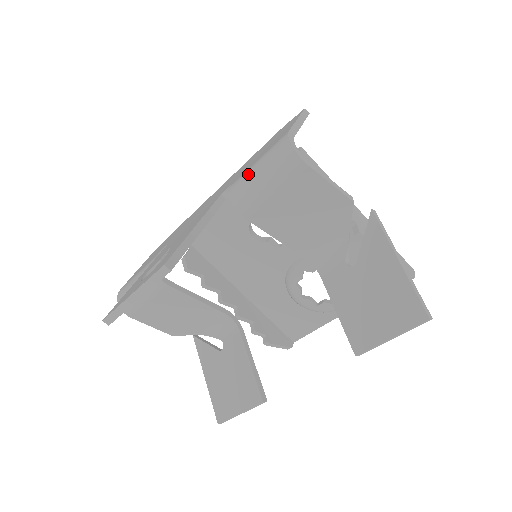
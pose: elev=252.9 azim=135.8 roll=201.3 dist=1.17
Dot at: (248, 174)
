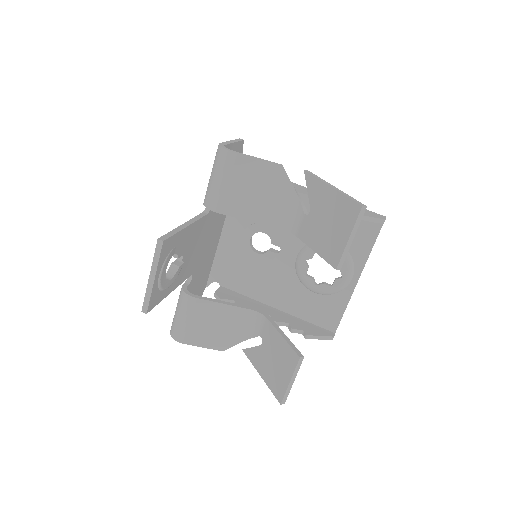
Dot at: (208, 183)
